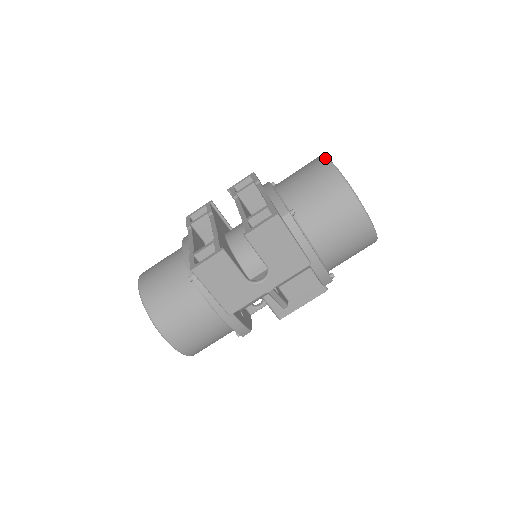
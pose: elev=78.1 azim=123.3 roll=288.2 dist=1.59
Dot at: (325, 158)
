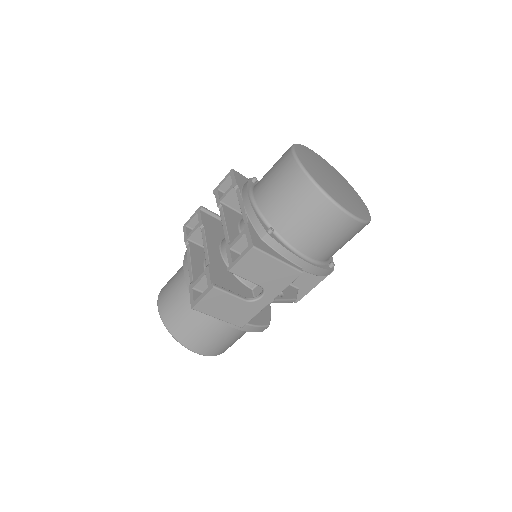
Dot at: (293, 157)
